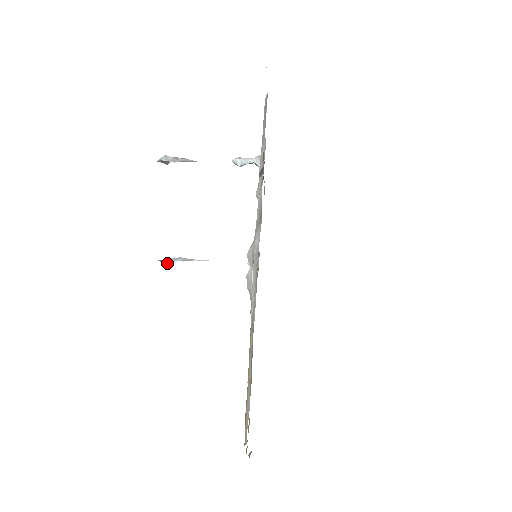
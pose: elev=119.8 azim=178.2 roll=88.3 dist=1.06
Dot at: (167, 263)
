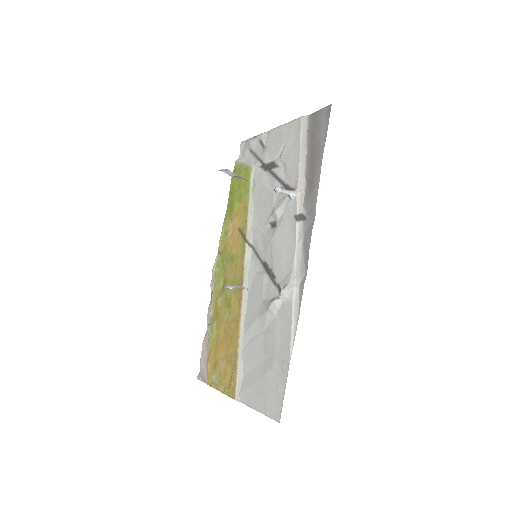
Dot at: (228, 288)
